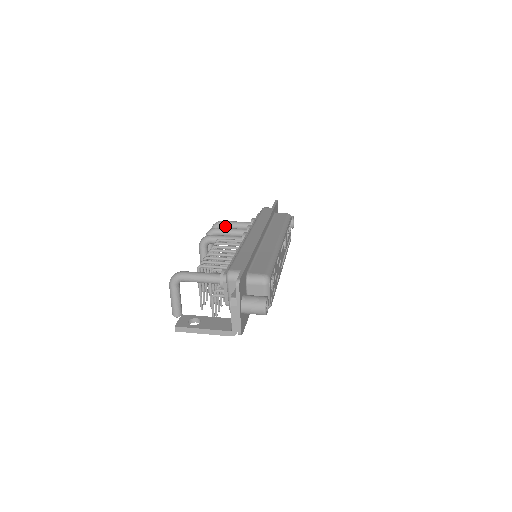
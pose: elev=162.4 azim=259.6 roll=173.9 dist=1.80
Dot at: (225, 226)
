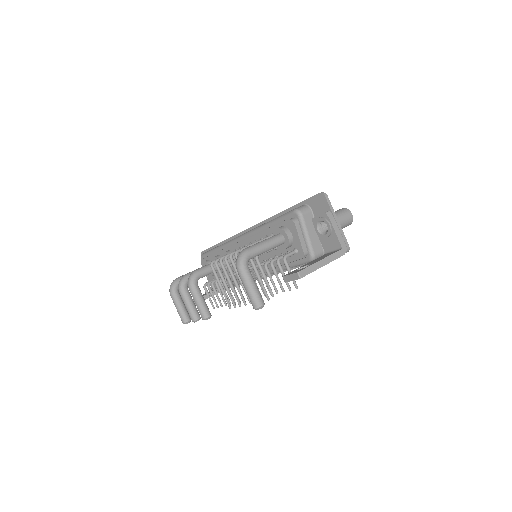
Dot at: occluded
